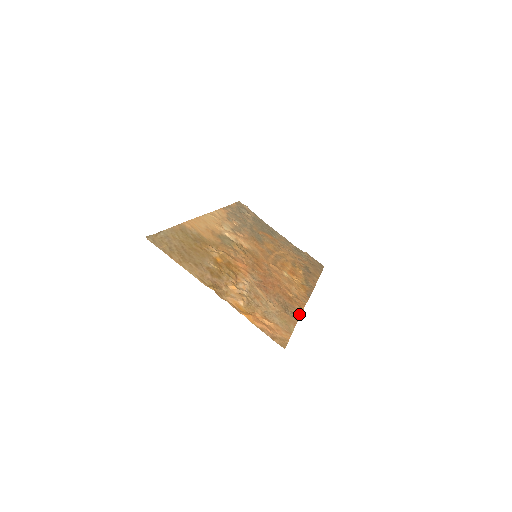
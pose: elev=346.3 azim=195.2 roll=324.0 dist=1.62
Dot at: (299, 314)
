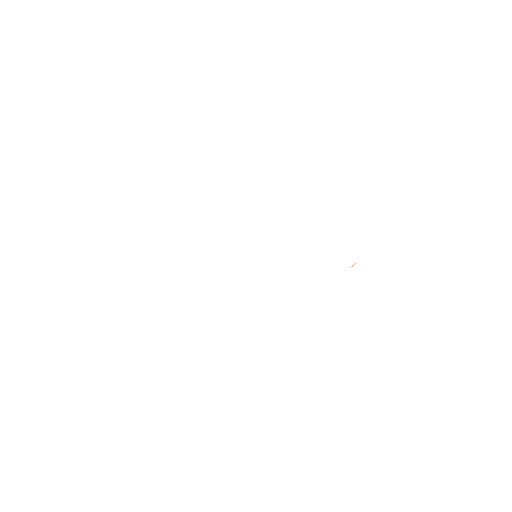
Dot at: occluded
